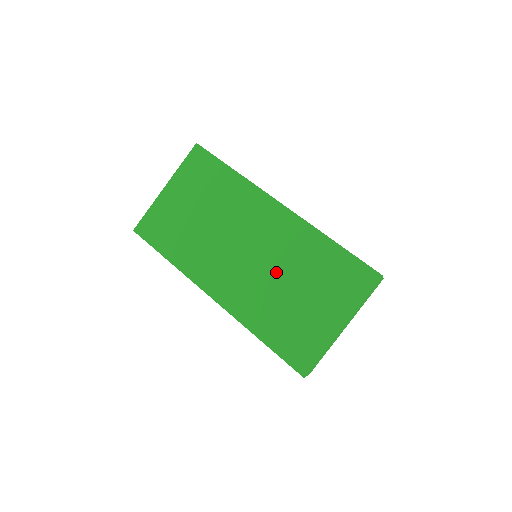
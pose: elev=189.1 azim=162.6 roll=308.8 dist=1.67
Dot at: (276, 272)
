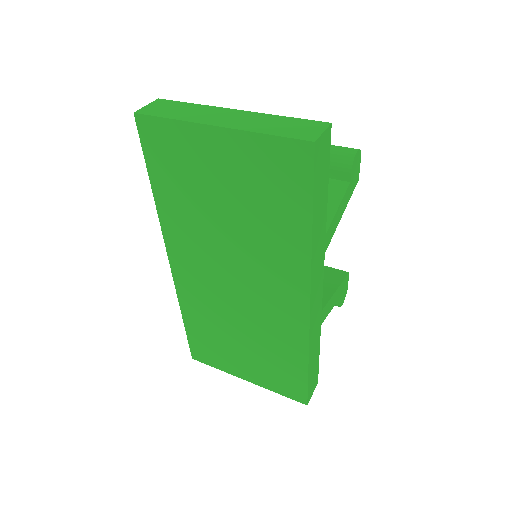
Dot at: (241, 320)
